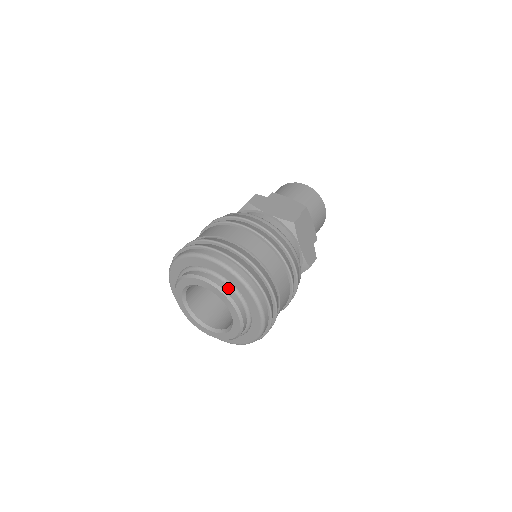
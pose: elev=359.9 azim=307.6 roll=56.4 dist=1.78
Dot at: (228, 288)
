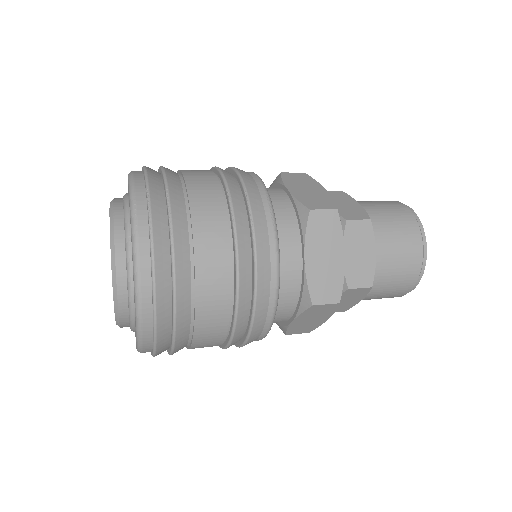
Dot at: (122, 225)
